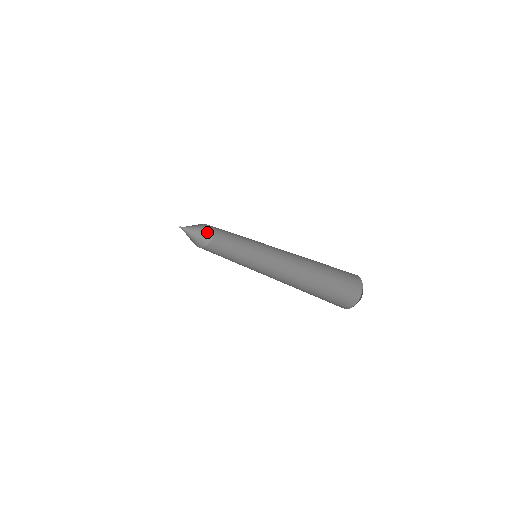
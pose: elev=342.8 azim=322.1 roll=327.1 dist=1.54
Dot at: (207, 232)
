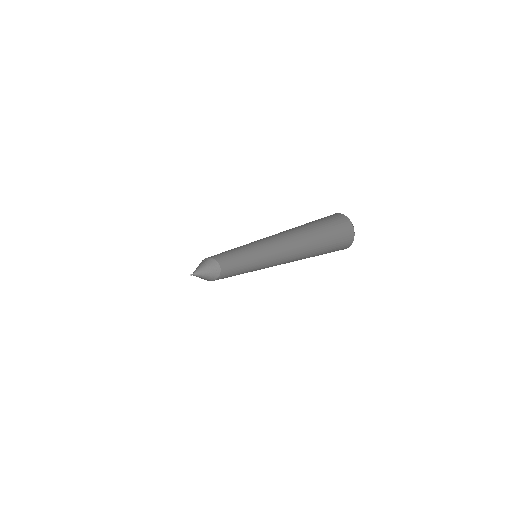
Dot at: (214, 266)
